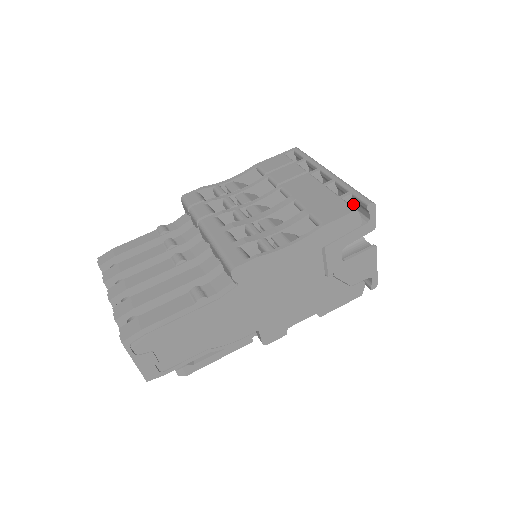
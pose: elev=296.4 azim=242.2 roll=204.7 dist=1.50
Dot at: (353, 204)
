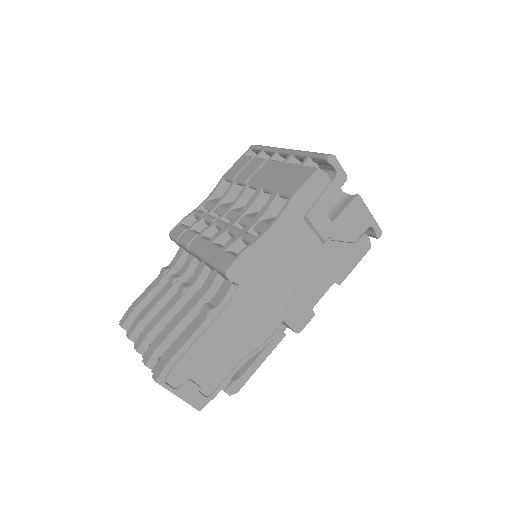
Dot at: (317, 166)
